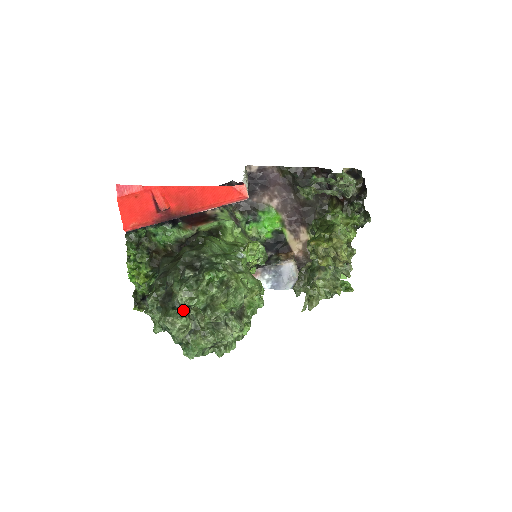
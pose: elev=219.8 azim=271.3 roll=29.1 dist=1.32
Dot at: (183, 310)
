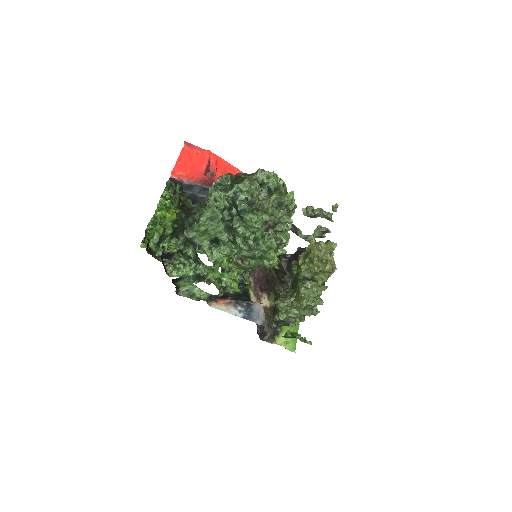
Dot at: occluded
